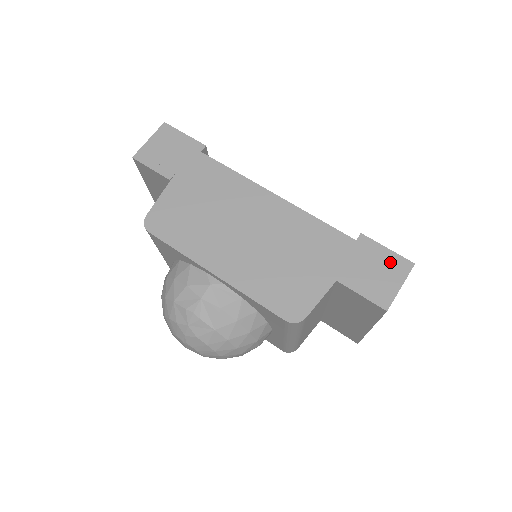
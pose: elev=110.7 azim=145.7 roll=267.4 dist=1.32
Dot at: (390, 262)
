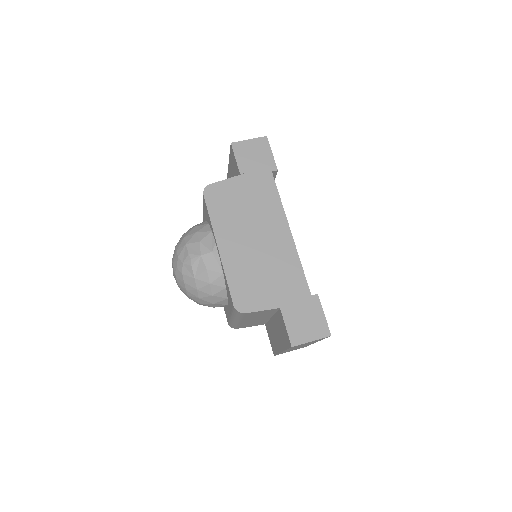
Dot at: (319, 323)
